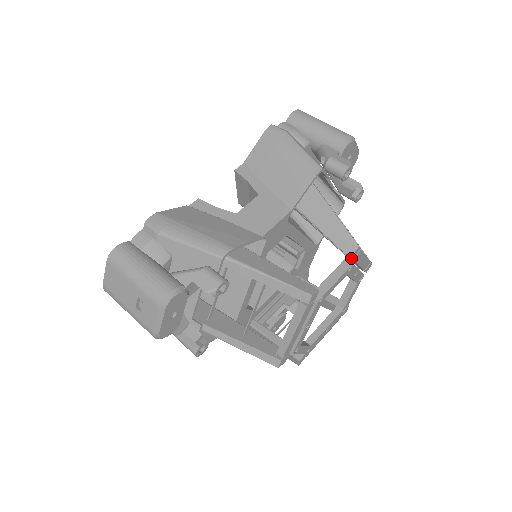
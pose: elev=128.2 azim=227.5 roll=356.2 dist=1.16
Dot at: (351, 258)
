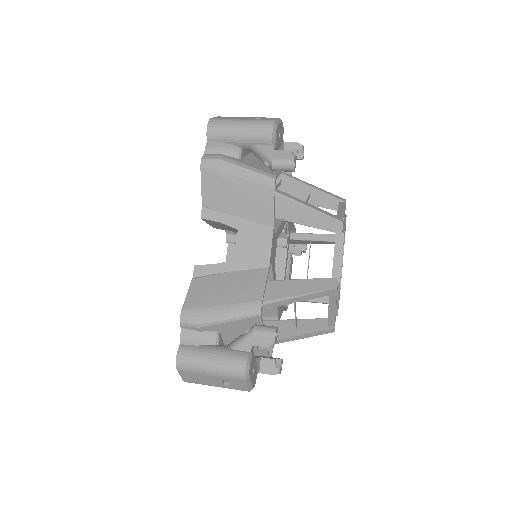
Dot at: occluded
